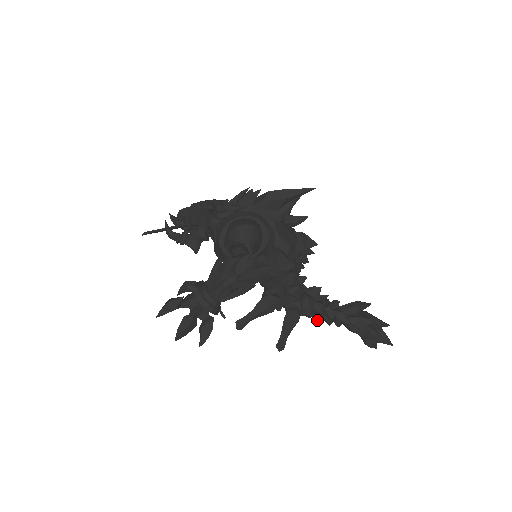
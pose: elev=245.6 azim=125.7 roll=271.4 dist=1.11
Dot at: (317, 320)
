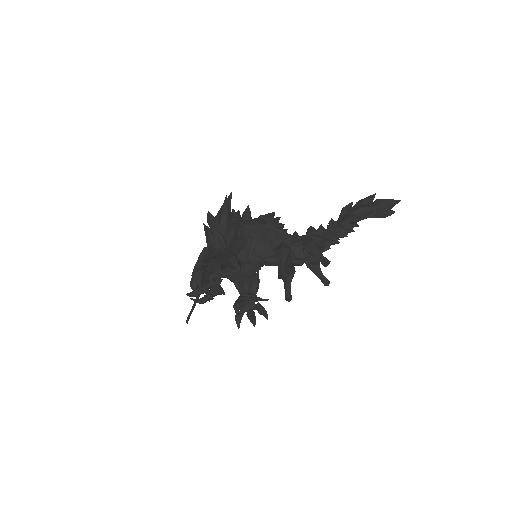
Dot at: occluded
